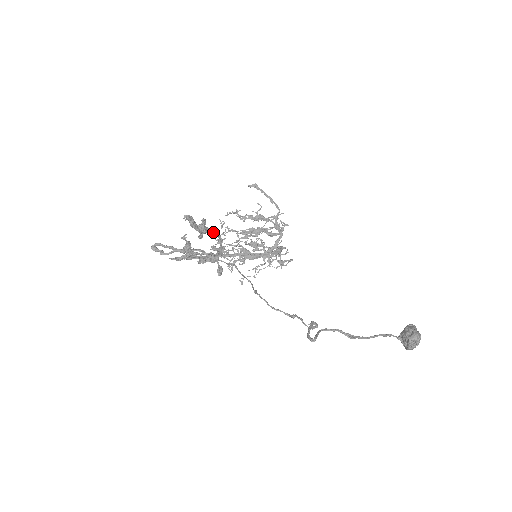
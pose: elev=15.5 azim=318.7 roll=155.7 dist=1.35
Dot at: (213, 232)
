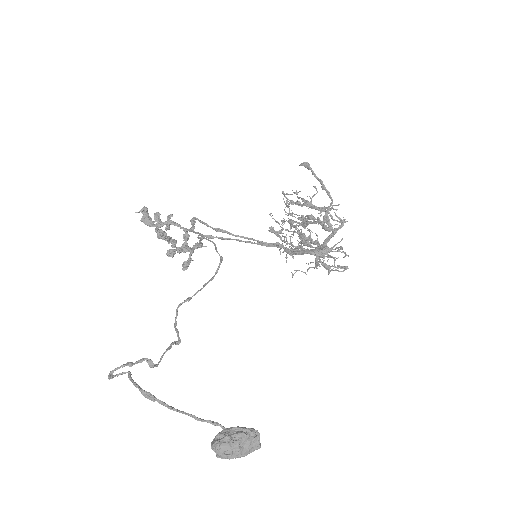
Dot at: (177, 226)
